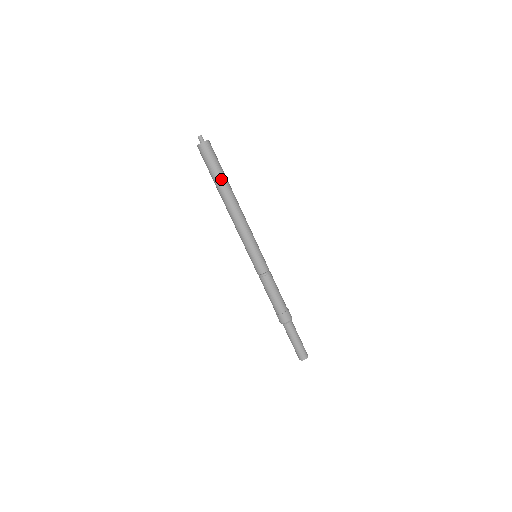
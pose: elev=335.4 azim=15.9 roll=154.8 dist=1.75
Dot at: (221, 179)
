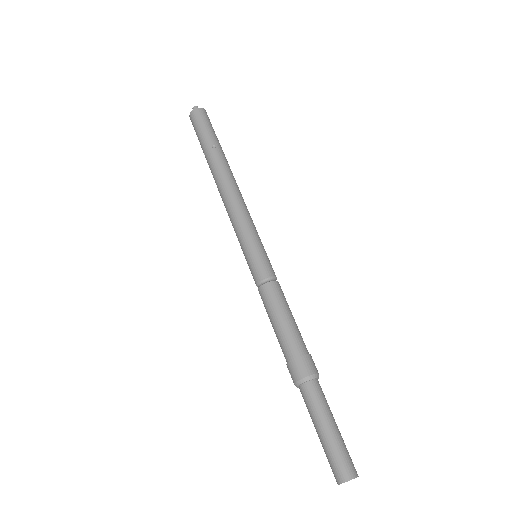
Dot at: (206, 150)
